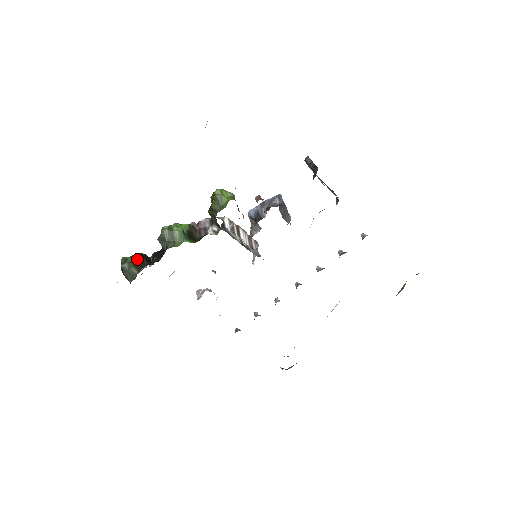
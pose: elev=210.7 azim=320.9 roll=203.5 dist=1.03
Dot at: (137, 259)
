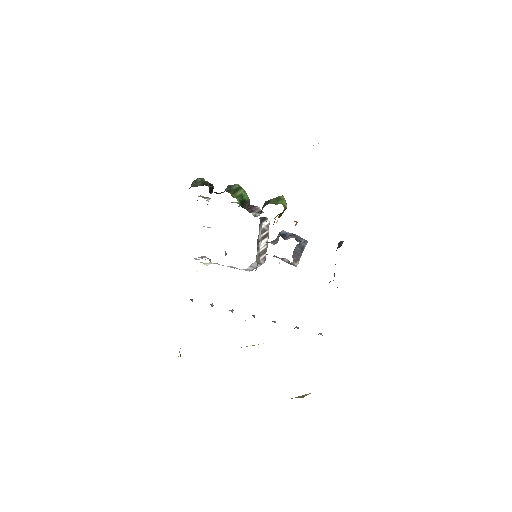
Dot at: (208, 182)
